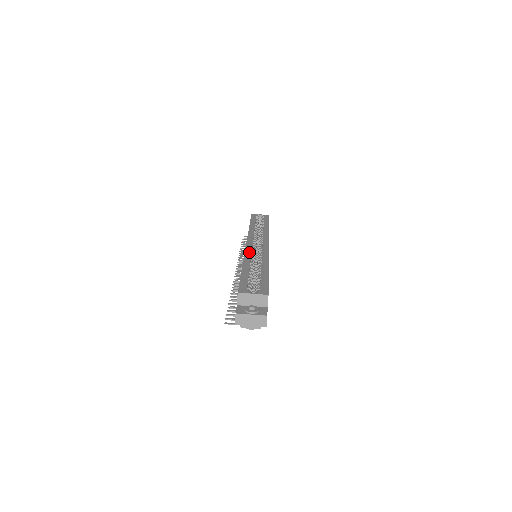
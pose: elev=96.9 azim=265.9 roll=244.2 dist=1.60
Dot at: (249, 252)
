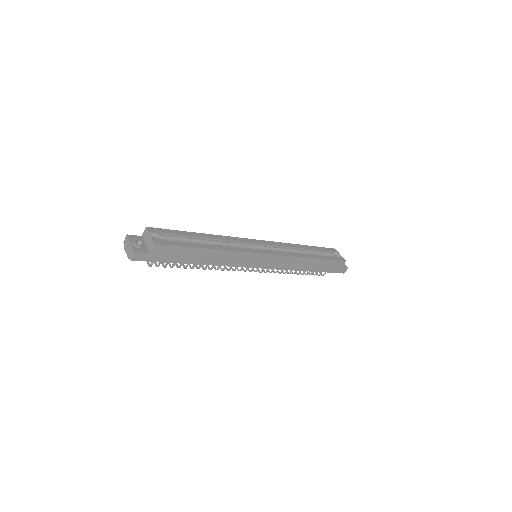
Dot at: (236, 239)
